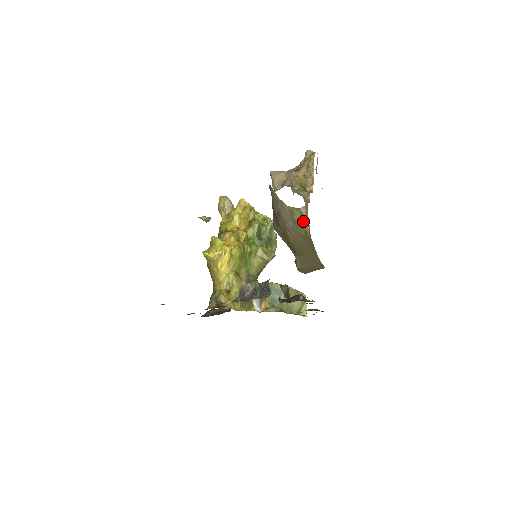
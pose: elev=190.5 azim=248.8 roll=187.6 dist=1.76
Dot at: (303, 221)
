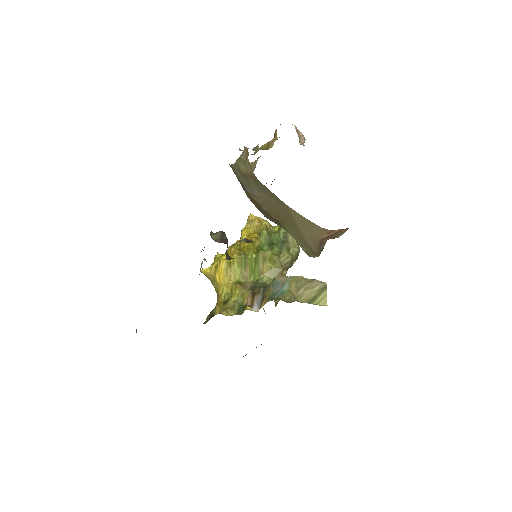
Dot at: (247, 168)
